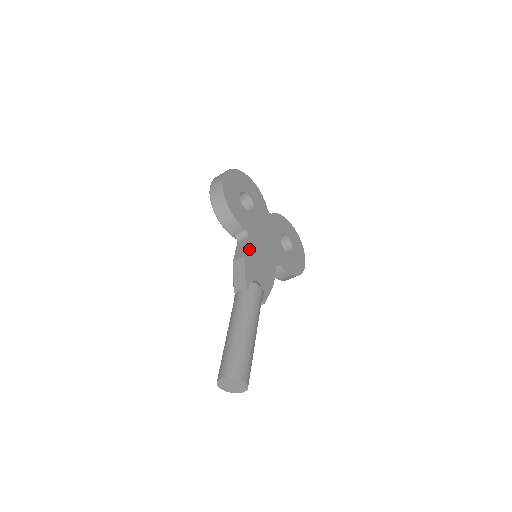
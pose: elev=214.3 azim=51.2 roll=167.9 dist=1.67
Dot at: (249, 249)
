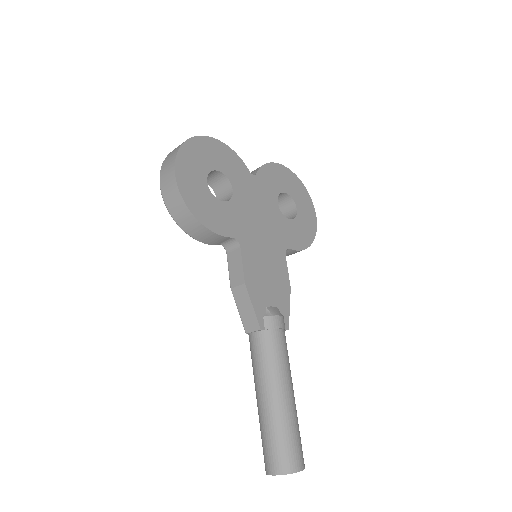
Dot at: (247, 265)
